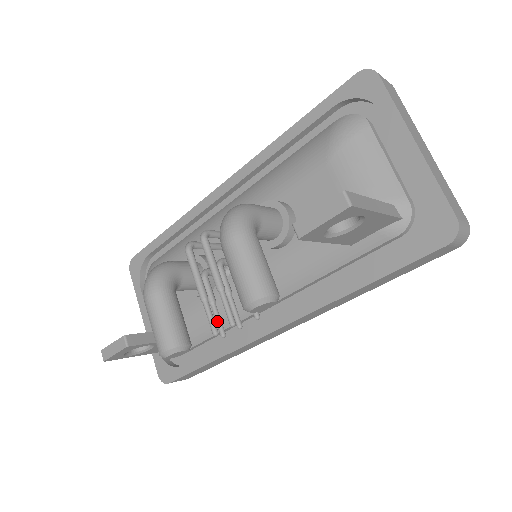
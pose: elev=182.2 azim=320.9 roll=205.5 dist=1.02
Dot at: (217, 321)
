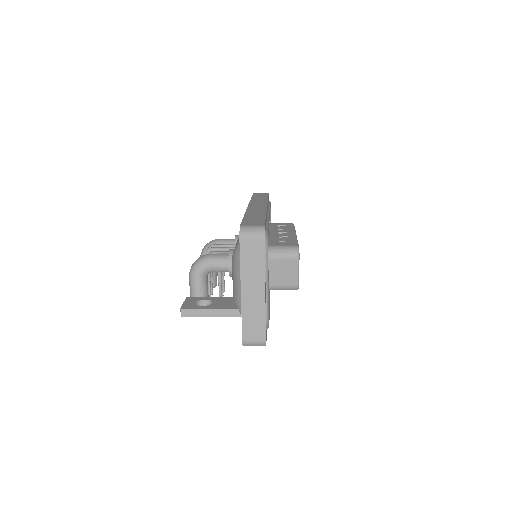
Dot at: occluded
